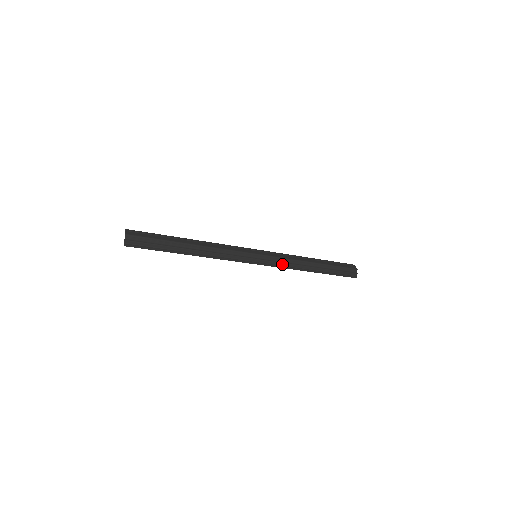
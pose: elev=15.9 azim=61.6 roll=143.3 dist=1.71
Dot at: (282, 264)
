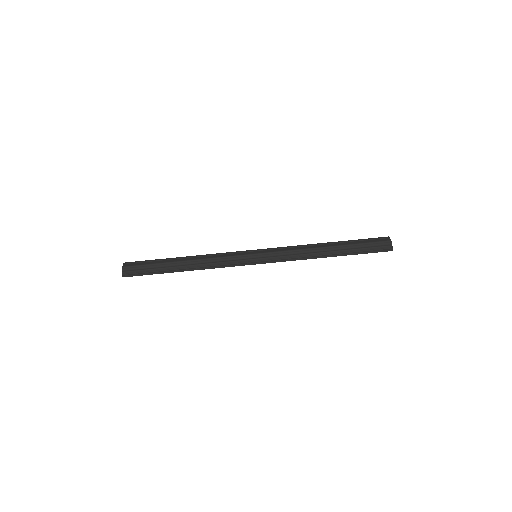
Dot at: (288, 257)
